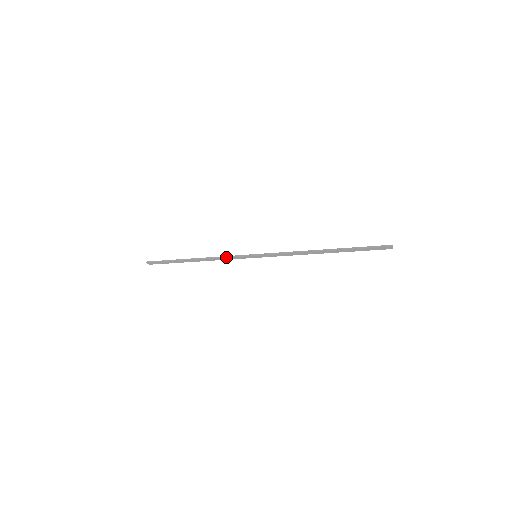
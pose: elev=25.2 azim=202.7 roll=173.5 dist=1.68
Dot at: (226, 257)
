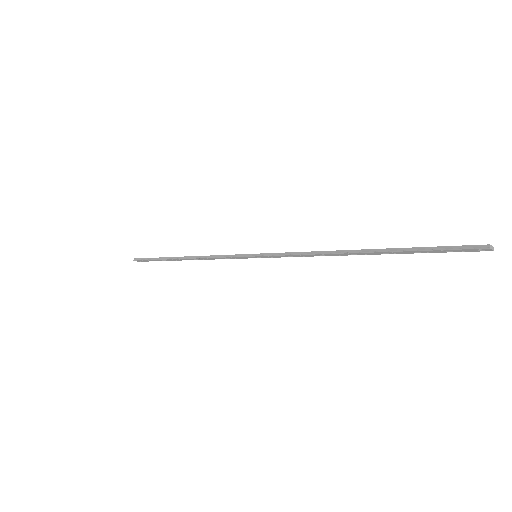
Dot at: (217, 257)
